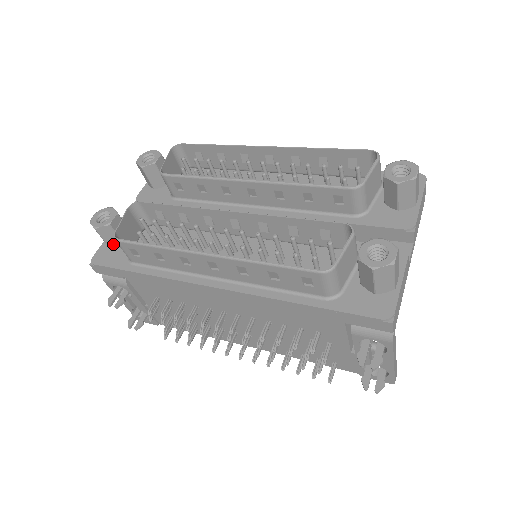
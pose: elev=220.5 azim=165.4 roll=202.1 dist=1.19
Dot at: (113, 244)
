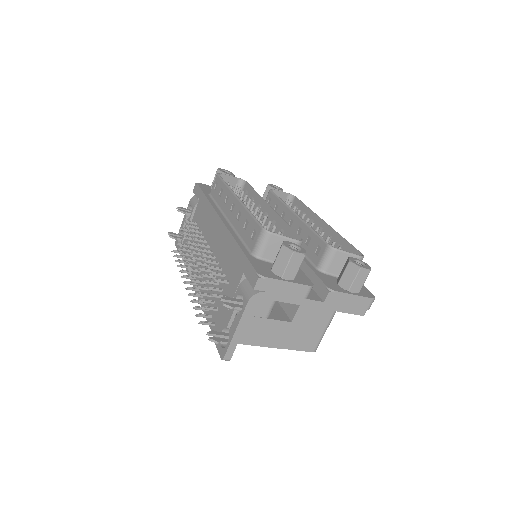
Dot at: occluded
